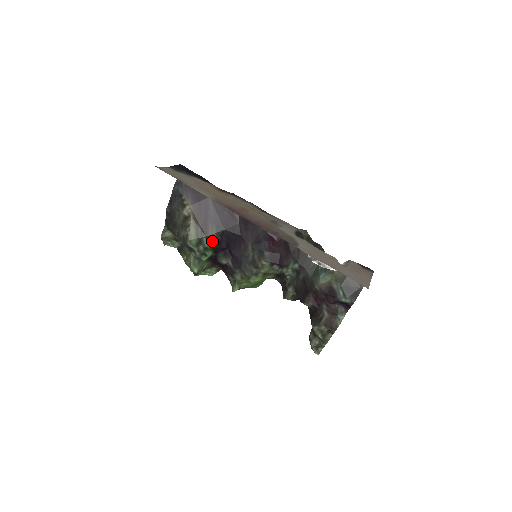
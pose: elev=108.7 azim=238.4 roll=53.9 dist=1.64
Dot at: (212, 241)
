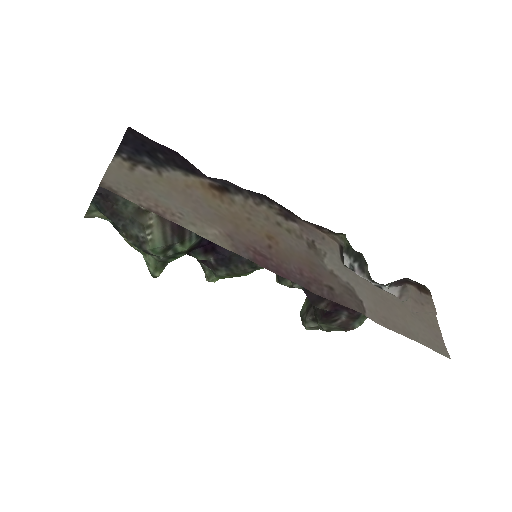
Dot at: (189, 244)
